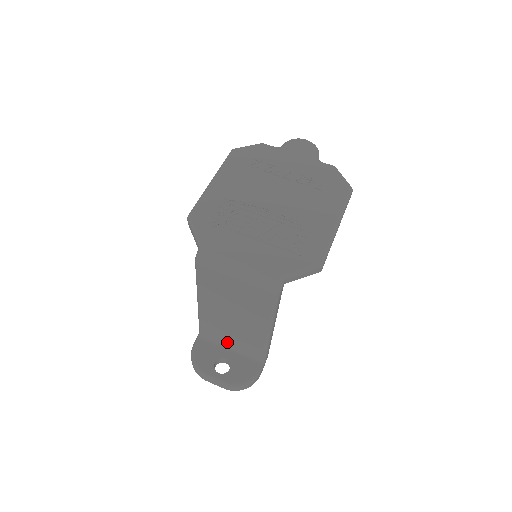
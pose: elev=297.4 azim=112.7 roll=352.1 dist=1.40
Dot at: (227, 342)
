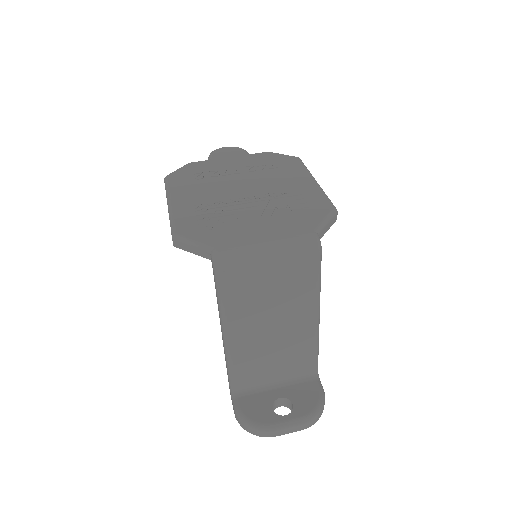
Dot at: (270, 379)
